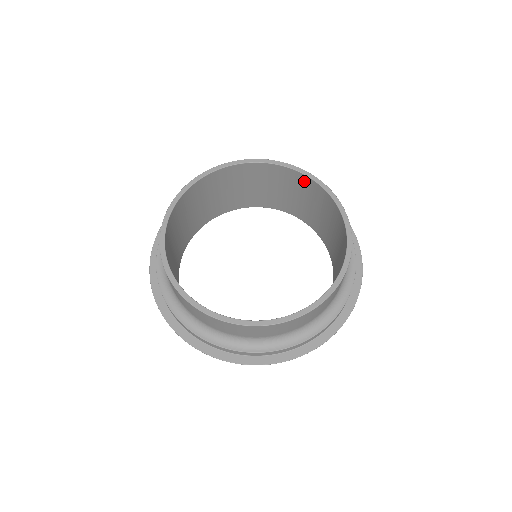
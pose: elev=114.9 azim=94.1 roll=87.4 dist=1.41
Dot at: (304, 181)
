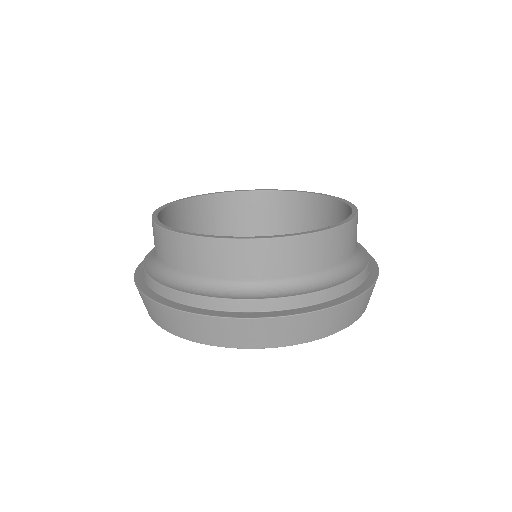
Dot at: (298, 201)
